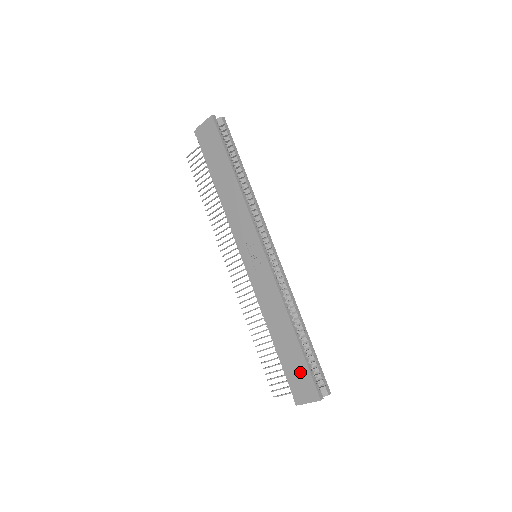
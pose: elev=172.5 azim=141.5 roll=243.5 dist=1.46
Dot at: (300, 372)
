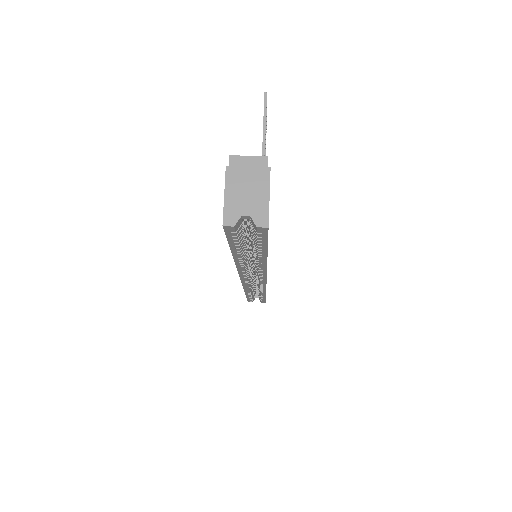
Dot at: occluded
